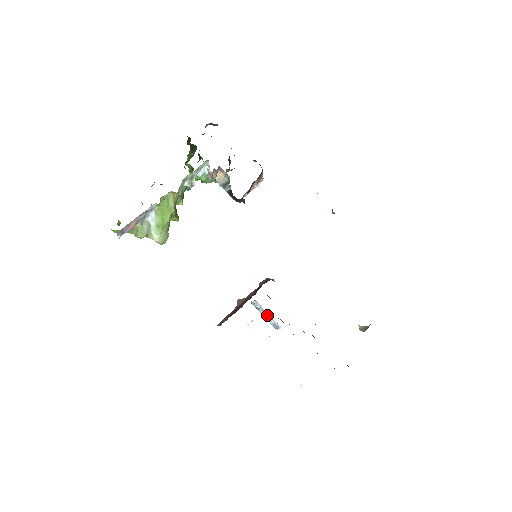
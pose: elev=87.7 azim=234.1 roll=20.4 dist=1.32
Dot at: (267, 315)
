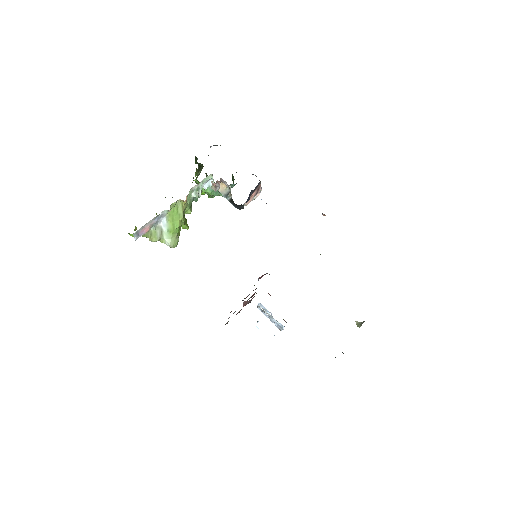
Dot at: (271, 316)
